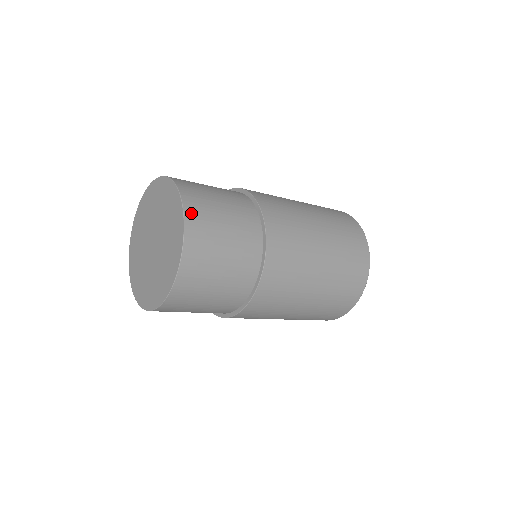
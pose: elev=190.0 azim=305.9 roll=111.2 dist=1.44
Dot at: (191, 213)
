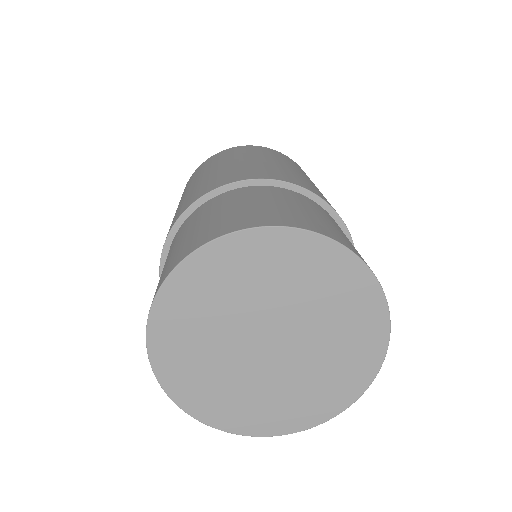
Dot at: occluded
